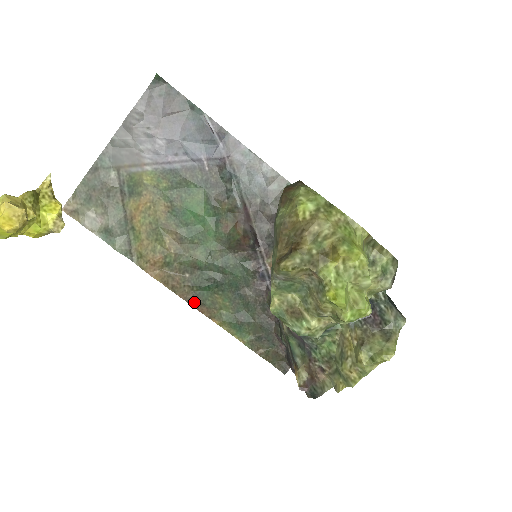
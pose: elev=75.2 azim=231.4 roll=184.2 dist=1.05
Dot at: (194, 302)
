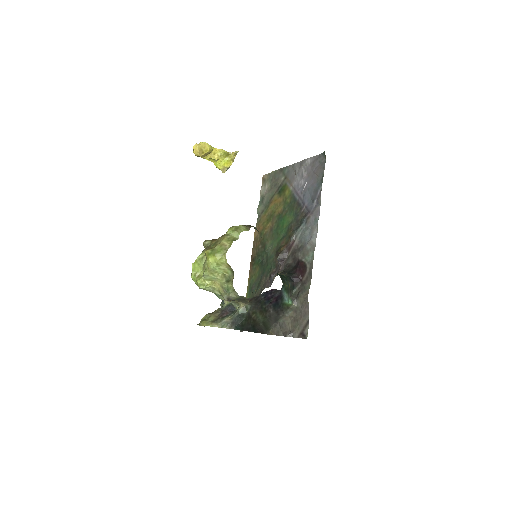
Dot at: (252, 260)
